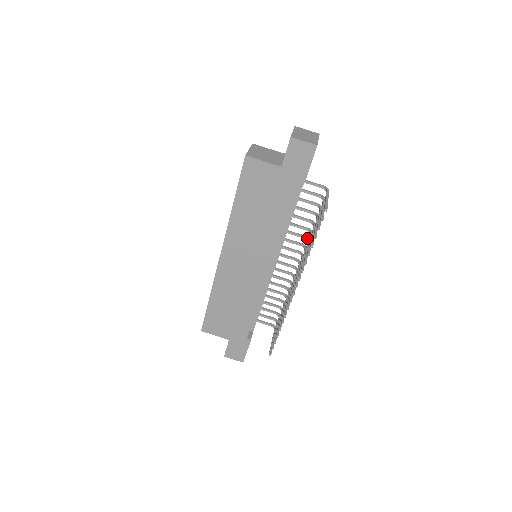
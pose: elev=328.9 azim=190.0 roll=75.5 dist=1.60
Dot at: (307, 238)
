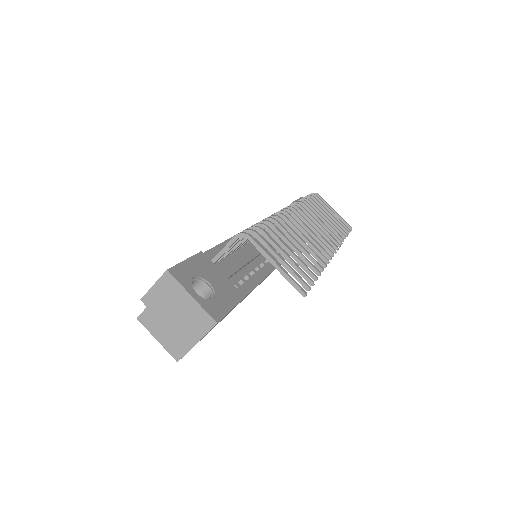
Dot at: occluded
